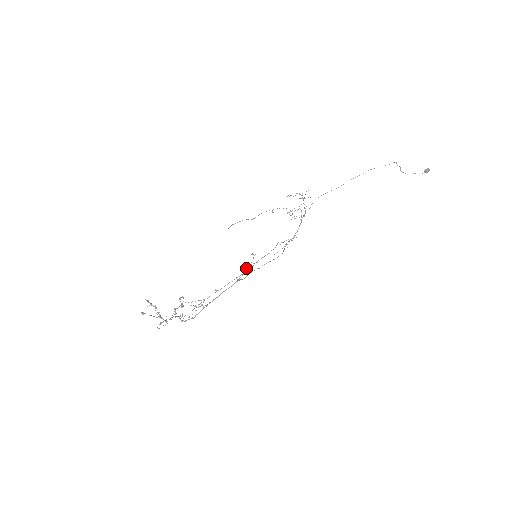
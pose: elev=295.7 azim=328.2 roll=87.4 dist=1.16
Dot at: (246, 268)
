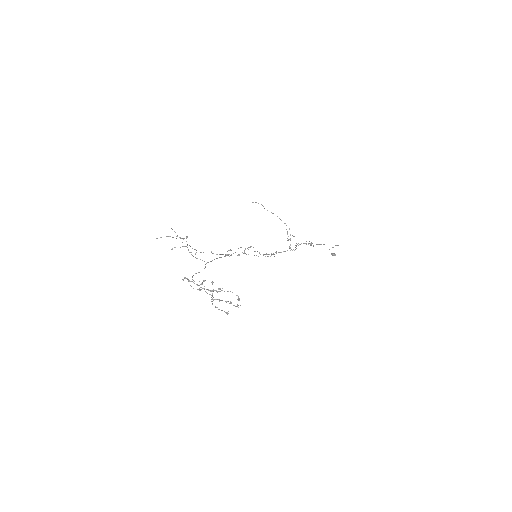
Dot at: occluded
